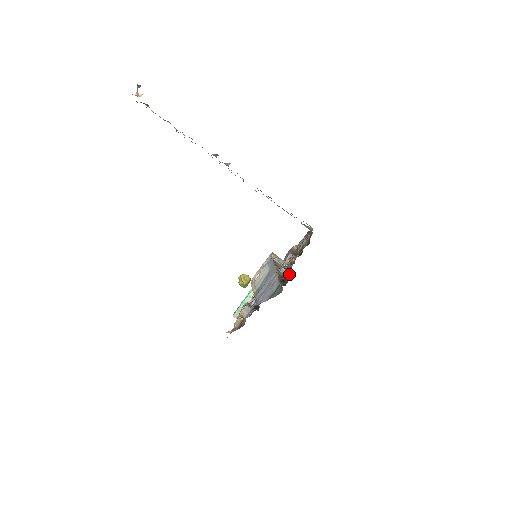
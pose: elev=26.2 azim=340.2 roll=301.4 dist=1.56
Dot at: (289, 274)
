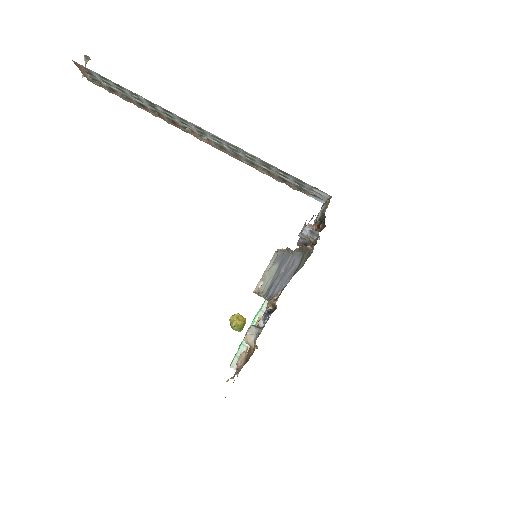
Dot at: (315, 238)
